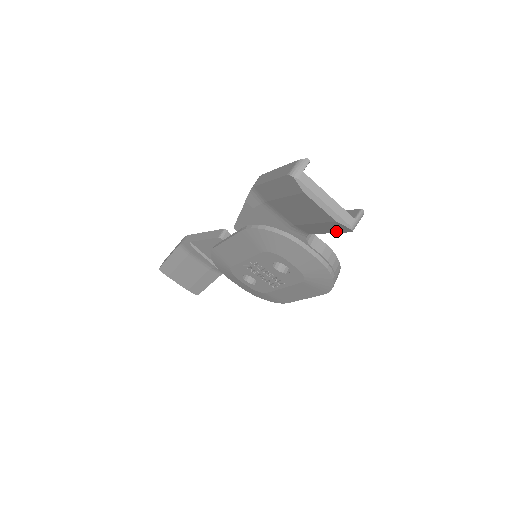
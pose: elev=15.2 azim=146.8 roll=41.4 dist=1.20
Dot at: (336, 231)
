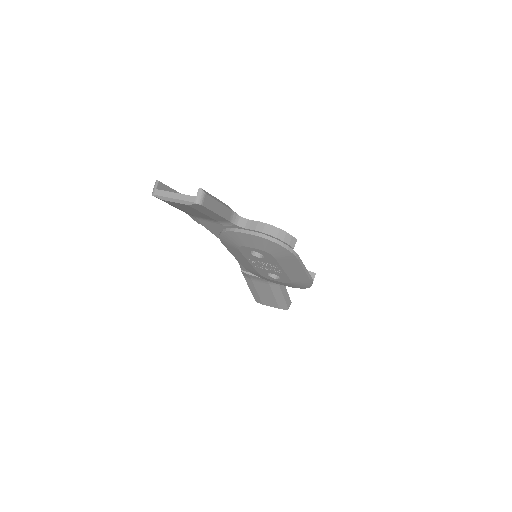
Dot at: (208, 210)
